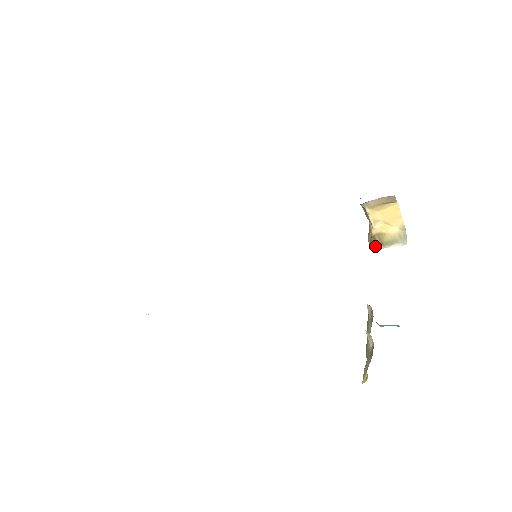
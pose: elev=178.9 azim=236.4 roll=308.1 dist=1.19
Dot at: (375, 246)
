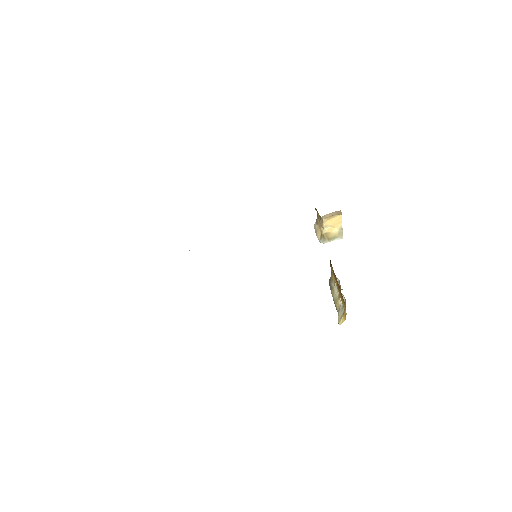
Dot at: (324, 241)
